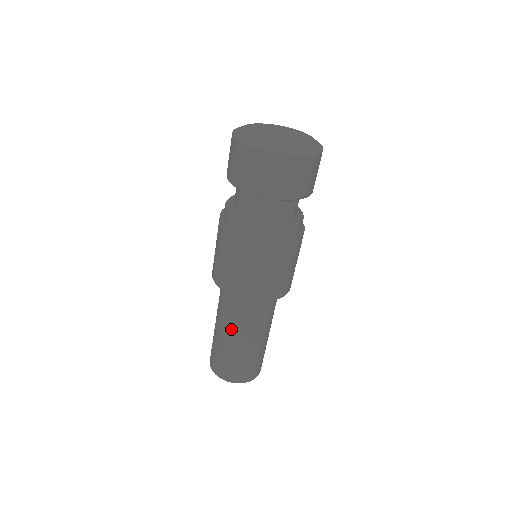
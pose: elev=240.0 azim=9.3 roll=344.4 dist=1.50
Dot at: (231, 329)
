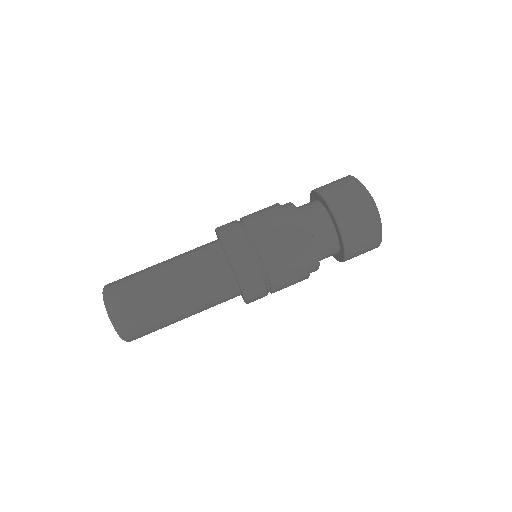
Dot at: (186, 289)
